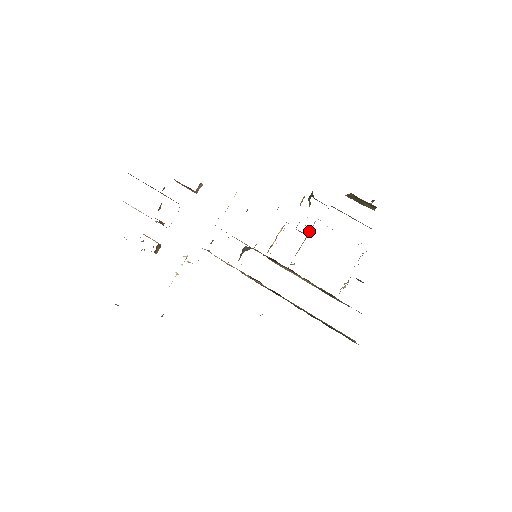
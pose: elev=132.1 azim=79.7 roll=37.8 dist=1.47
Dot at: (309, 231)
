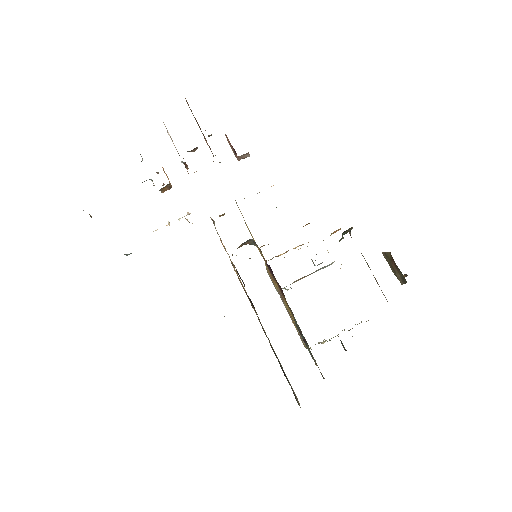
Dot at: (322, 267)
